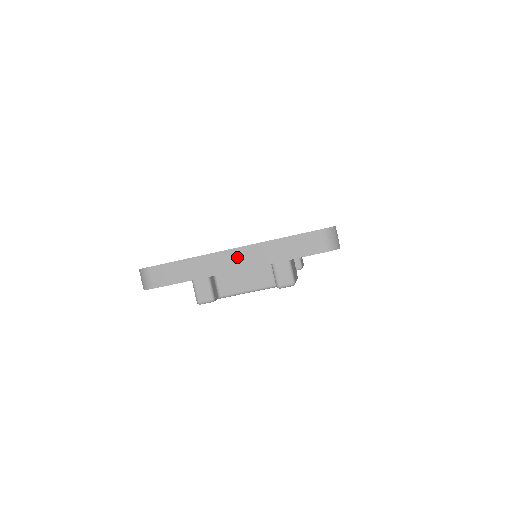
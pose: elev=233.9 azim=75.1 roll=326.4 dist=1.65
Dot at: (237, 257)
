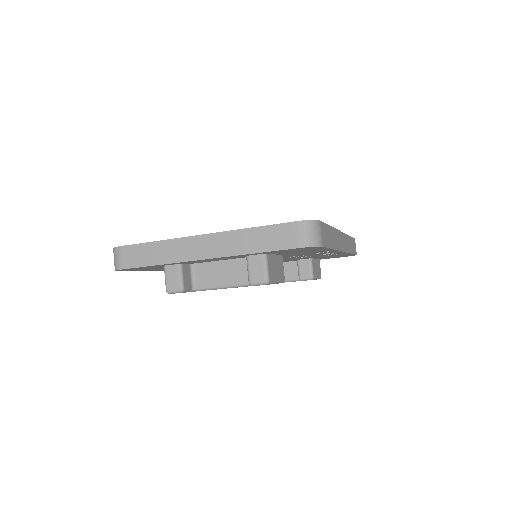
Dot at: (206, 244)
